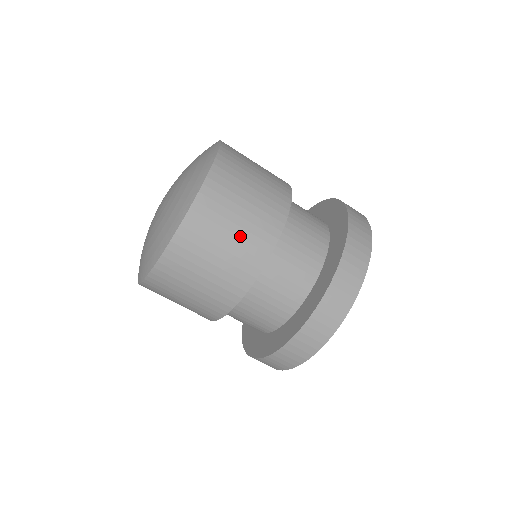
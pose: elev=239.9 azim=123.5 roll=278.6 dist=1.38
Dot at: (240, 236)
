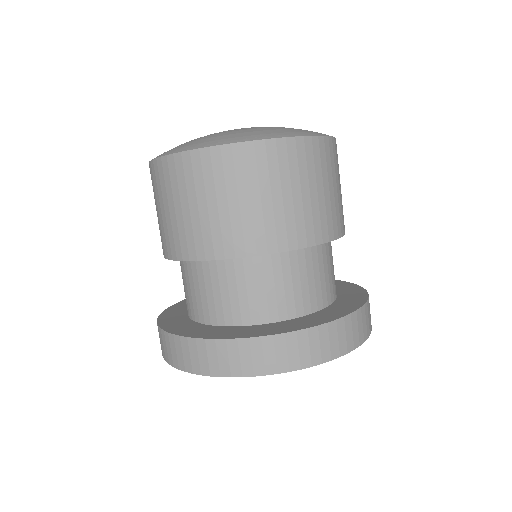
Dot at: (264, 210)
